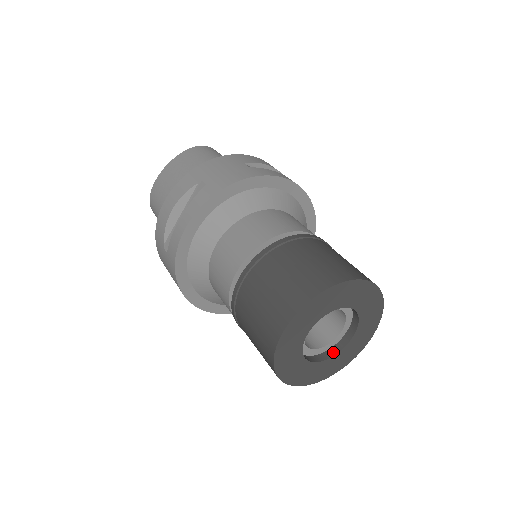
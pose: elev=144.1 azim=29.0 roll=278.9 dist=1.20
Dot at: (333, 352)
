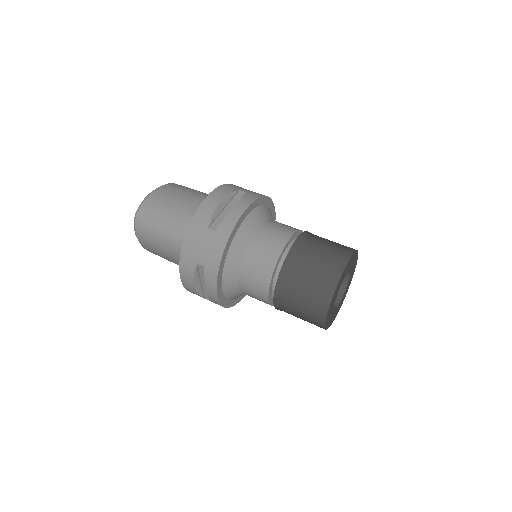
Dot at: occluded
